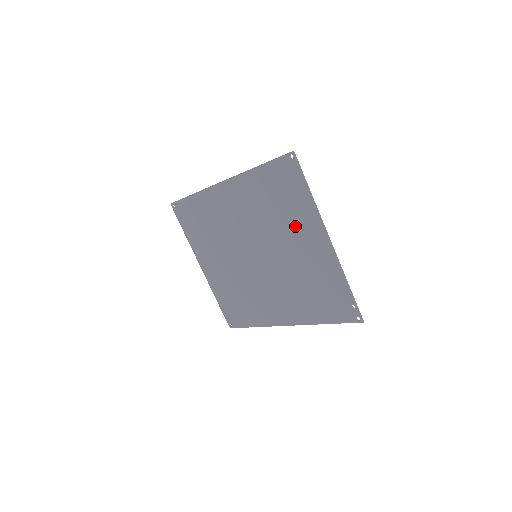
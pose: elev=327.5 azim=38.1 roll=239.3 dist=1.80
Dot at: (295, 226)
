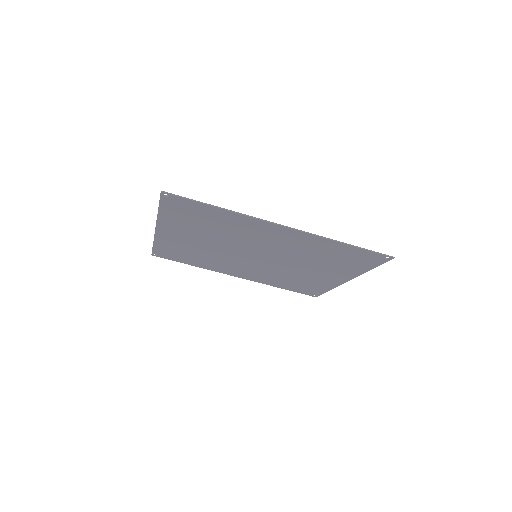
Dot at: (328, 268)
